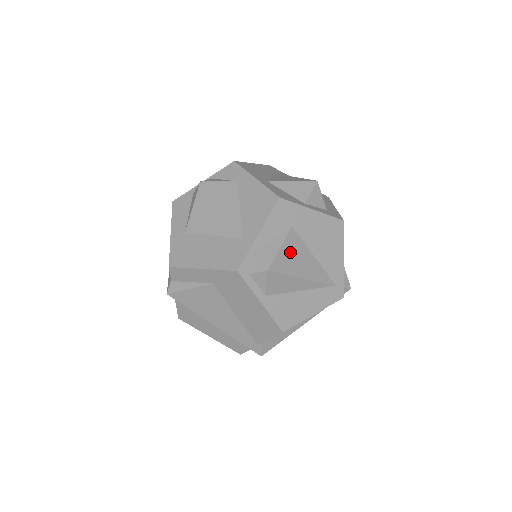
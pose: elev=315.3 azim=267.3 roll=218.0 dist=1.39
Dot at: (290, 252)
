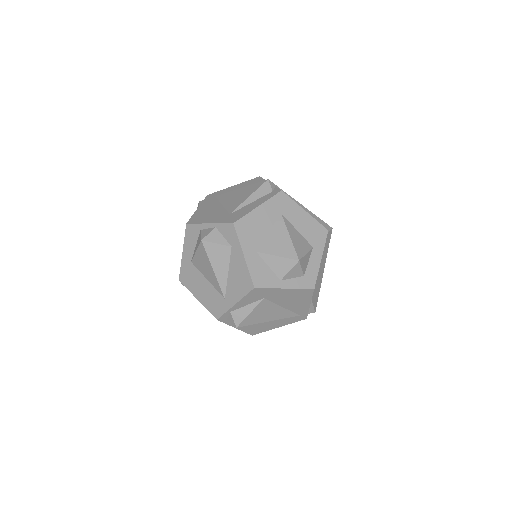
Dot at: (259, 312)
